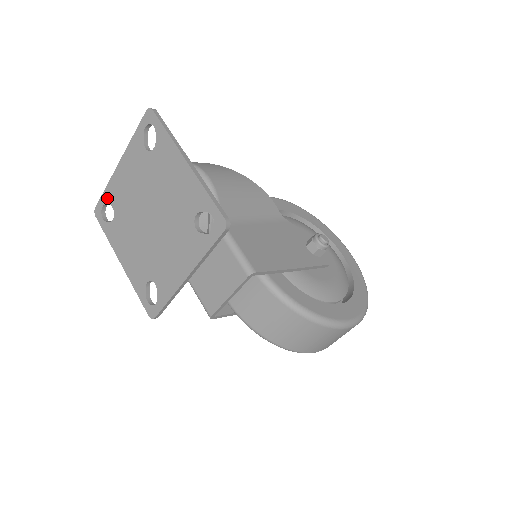
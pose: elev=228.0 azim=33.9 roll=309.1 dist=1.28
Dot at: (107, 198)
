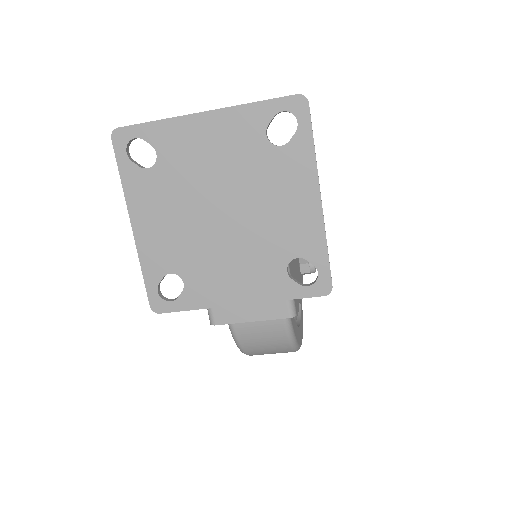
Dot at: (152, 135)
